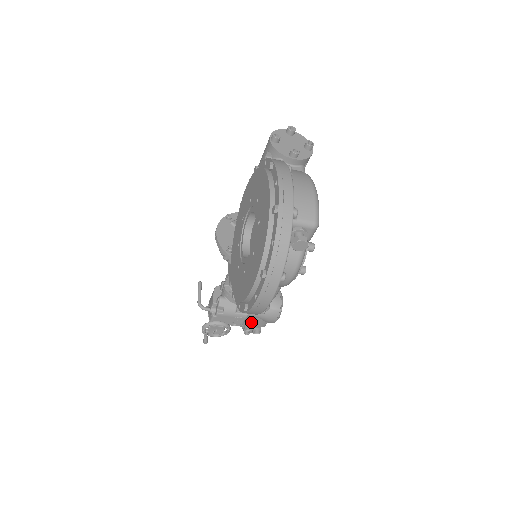
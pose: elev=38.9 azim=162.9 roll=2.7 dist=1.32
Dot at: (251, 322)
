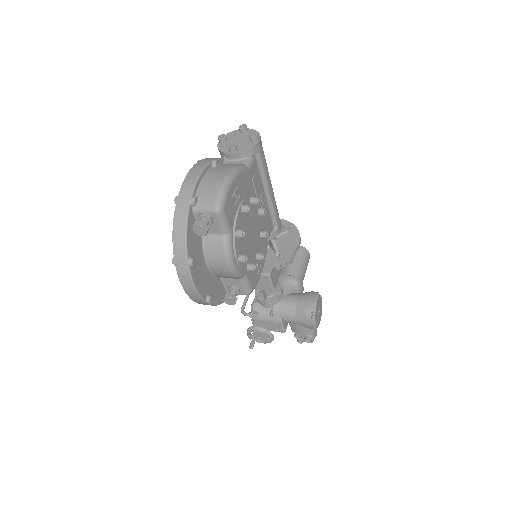
Dot at: (294, 328)
